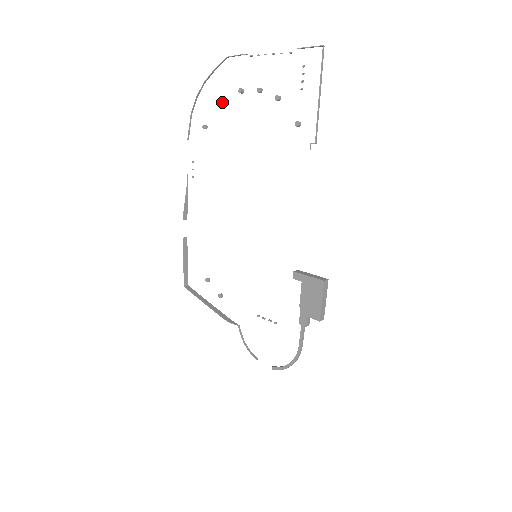
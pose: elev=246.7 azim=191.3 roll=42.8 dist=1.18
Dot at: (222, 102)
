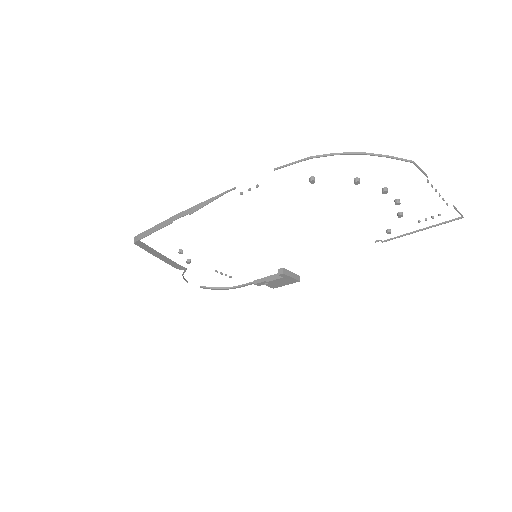
Dot at: (358, 183)
